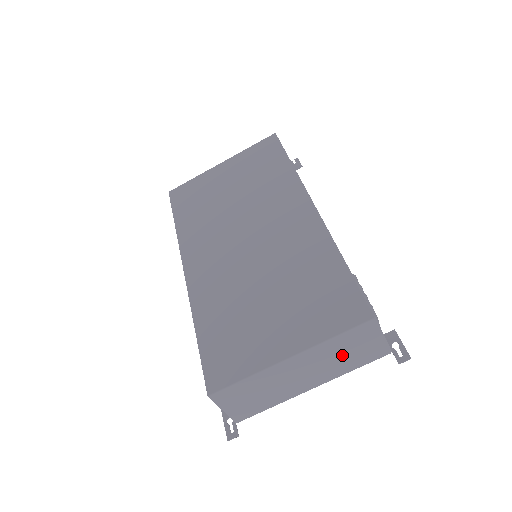
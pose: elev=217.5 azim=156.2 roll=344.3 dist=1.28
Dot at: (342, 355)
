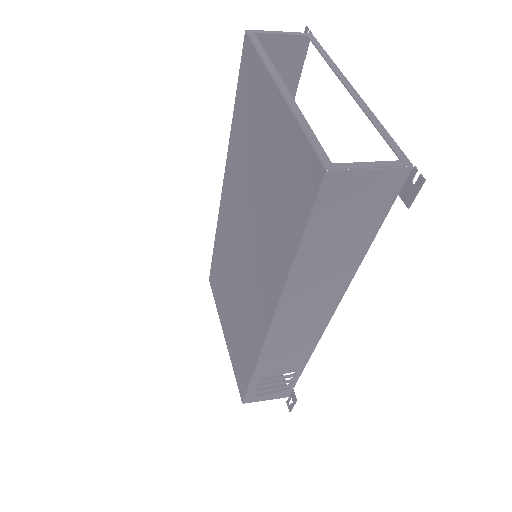
Dot at: occluded
